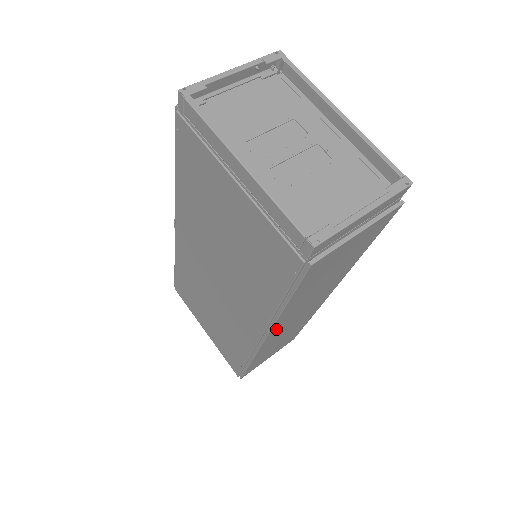
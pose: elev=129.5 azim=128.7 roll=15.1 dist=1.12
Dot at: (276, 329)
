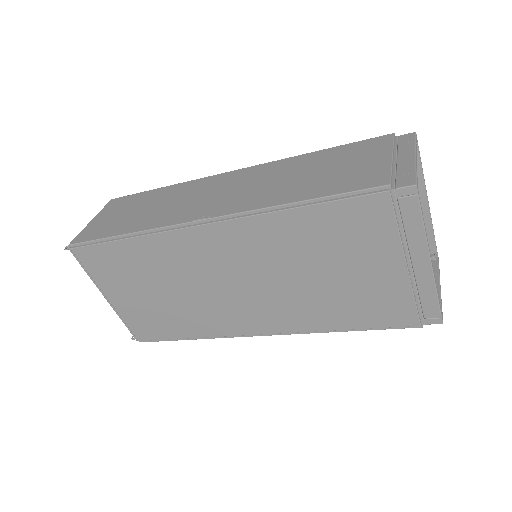
Dot at: occluded
